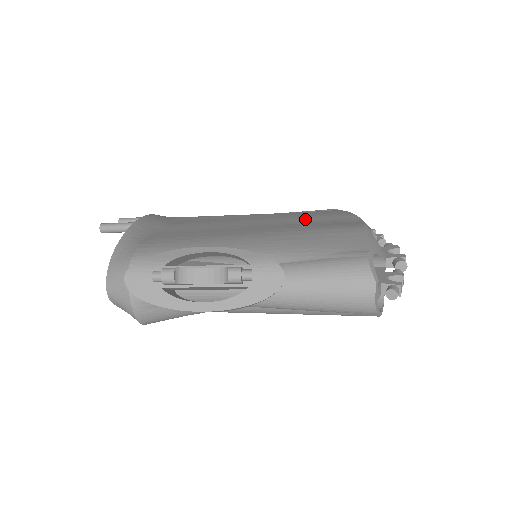
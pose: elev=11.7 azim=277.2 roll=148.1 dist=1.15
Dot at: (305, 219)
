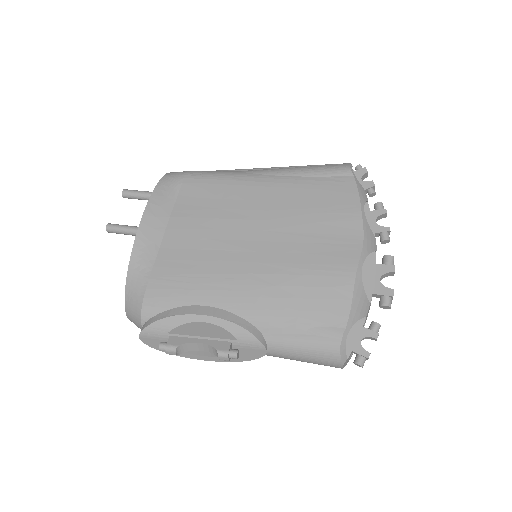
Dot at: (305, 224)
